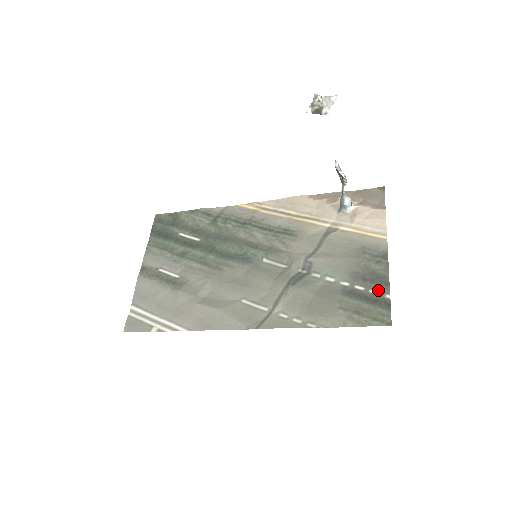
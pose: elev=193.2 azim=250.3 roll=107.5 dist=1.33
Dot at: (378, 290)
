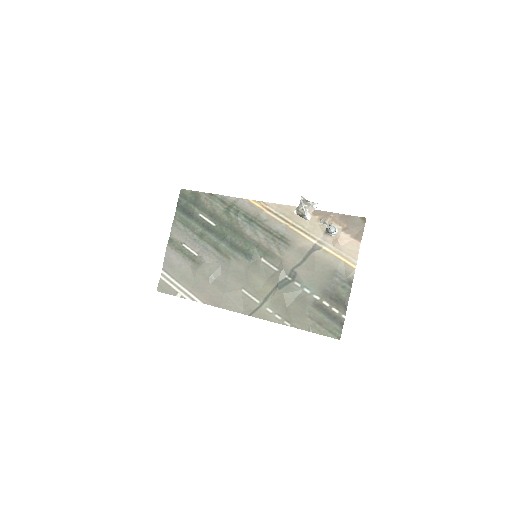
Dot at: (338, 309)
